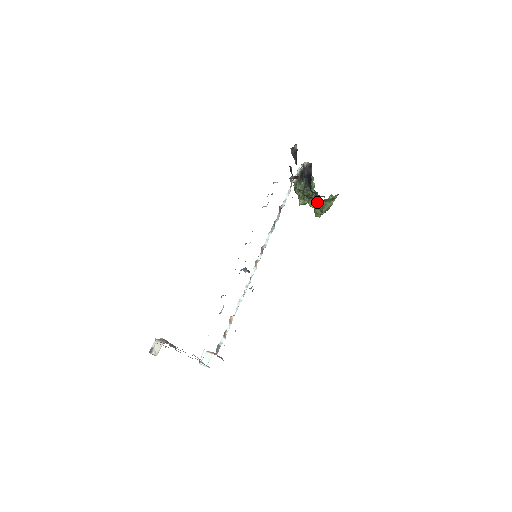
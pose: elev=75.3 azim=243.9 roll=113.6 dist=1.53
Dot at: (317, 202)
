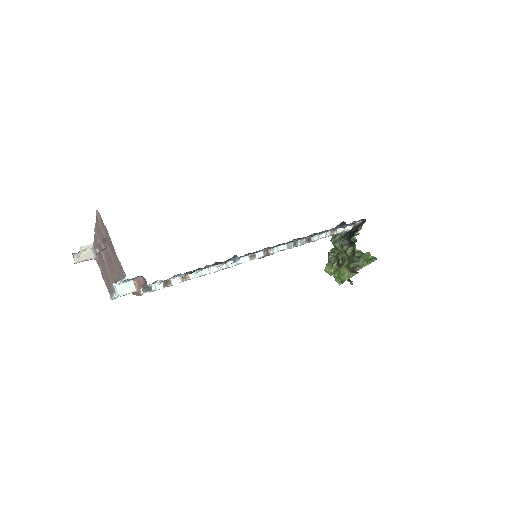
Dot at: occluded
